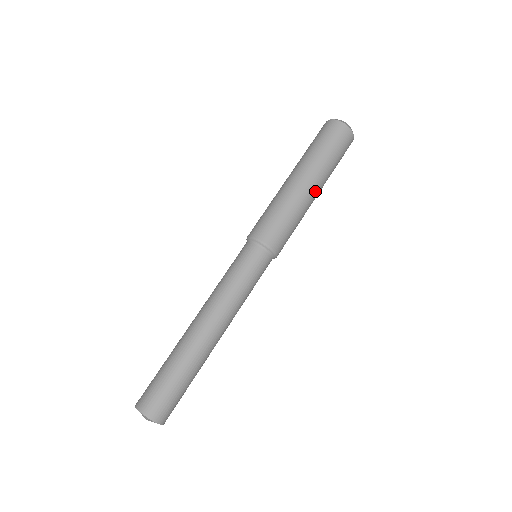
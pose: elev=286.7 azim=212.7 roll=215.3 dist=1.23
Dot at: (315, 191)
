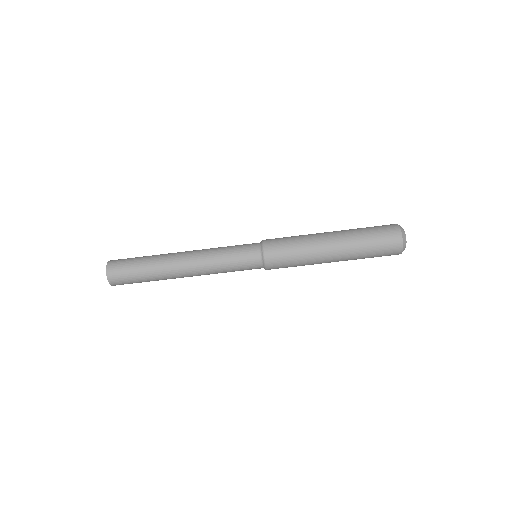
Dot at: occluded
